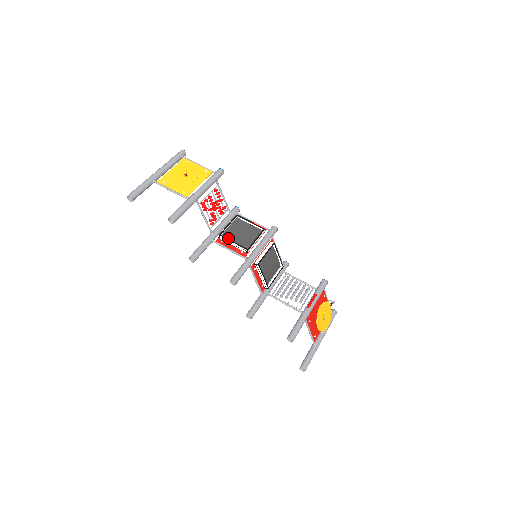
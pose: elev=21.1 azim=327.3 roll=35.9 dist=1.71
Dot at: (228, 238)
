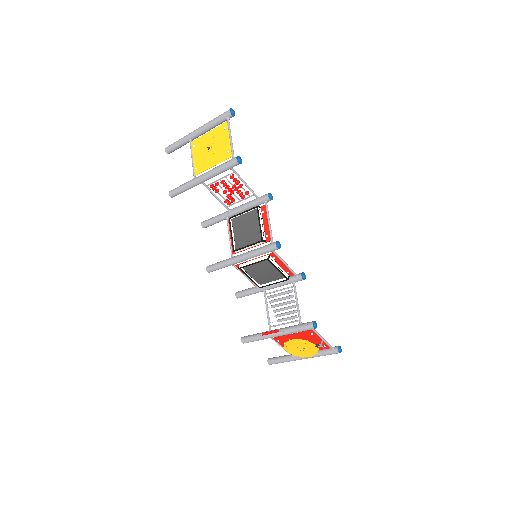
Dot at: (235, 226)
